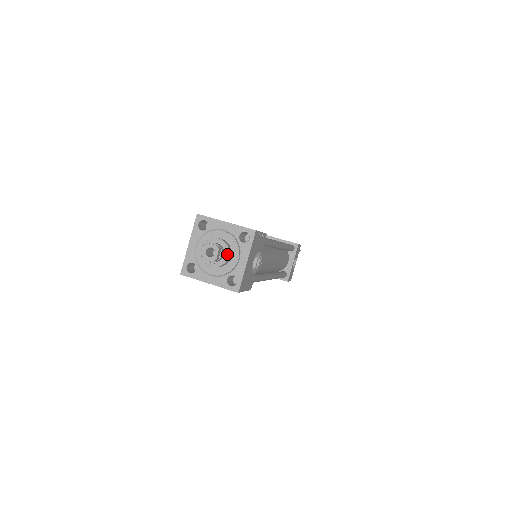
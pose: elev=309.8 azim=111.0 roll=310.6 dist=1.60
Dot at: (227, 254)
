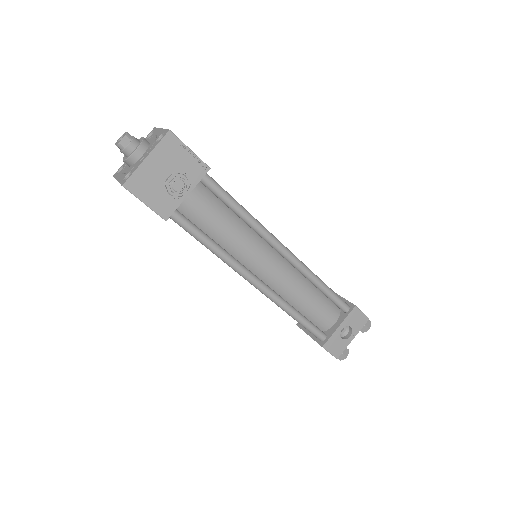
Dot at: (136, 148)
